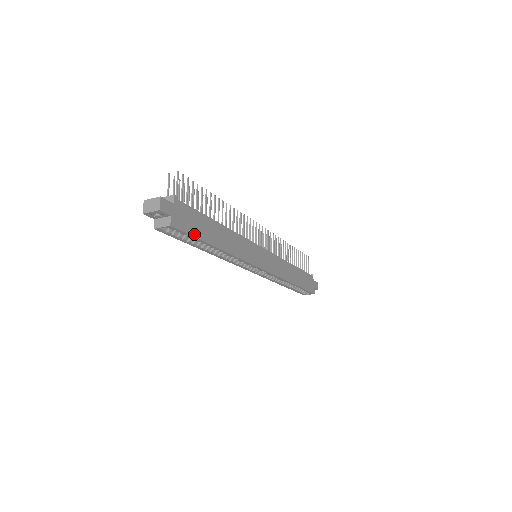
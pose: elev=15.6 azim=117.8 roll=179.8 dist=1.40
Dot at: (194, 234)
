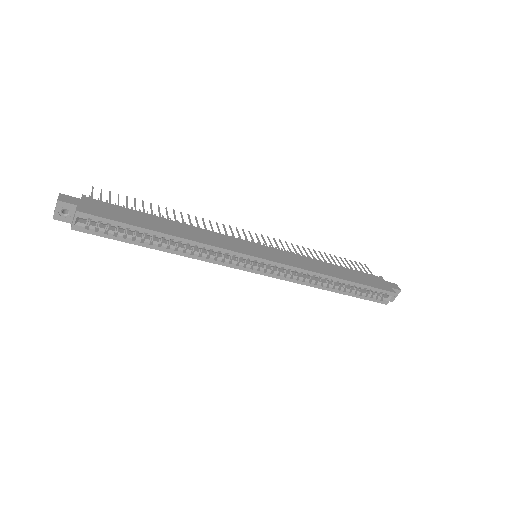
Dot at: (120, 221)
